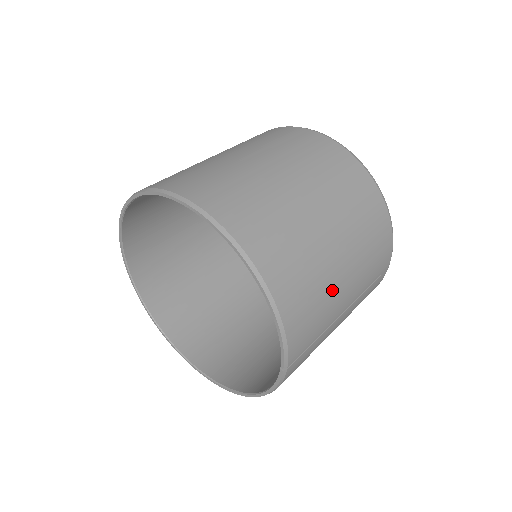
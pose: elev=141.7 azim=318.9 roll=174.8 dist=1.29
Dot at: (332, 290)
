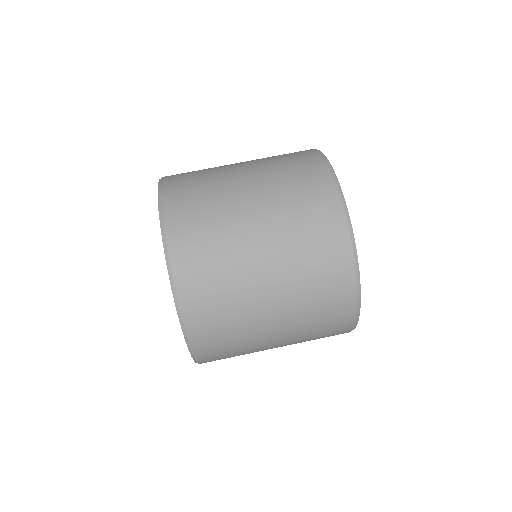
Dot at: occluded
